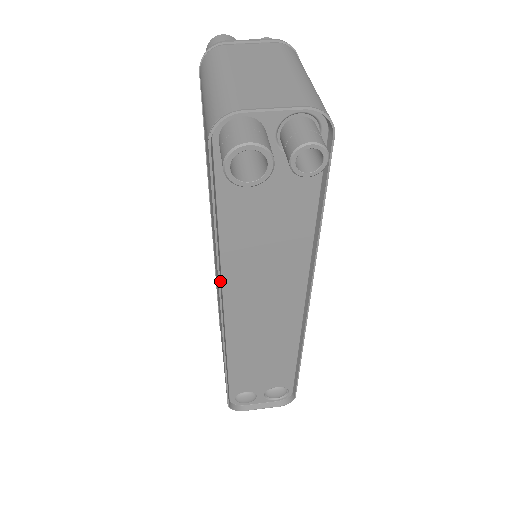
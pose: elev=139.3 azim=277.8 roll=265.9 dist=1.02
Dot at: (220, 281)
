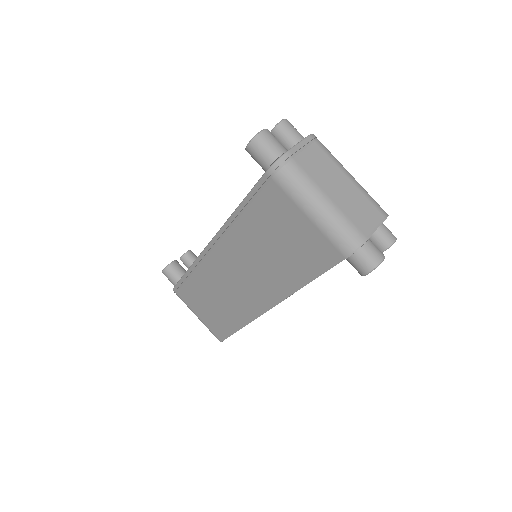
Dot at: (284, 299)
